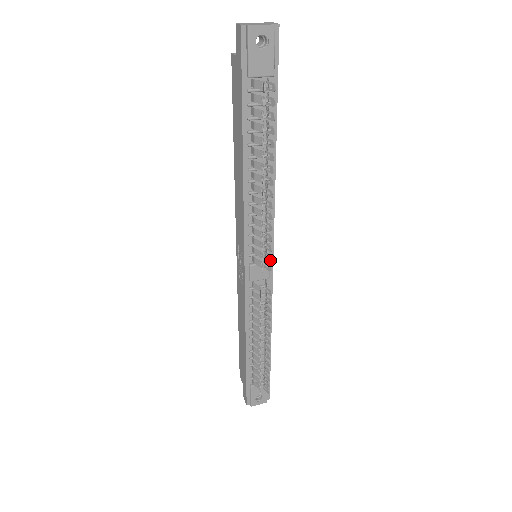
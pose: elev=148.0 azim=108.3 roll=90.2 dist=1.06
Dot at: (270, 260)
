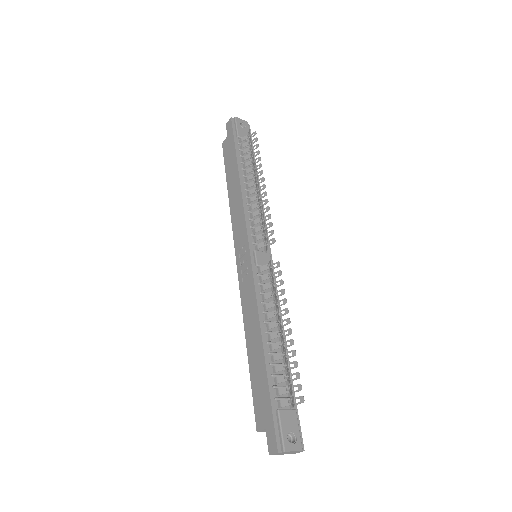
Dot at: (272, 233)
